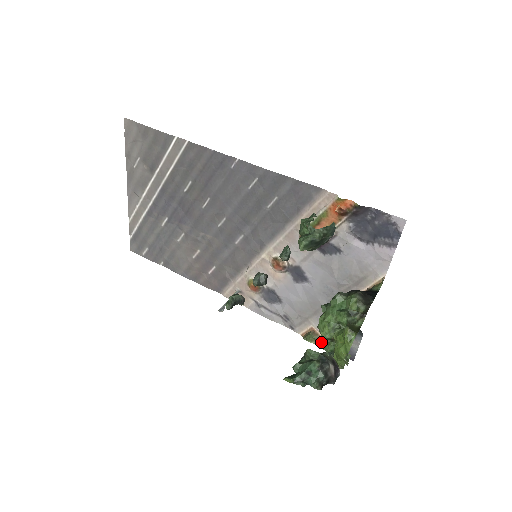
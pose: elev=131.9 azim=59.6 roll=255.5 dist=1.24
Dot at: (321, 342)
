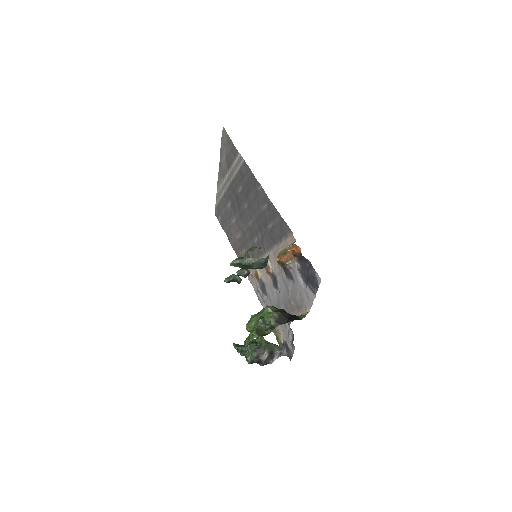
Dot at: occluded
